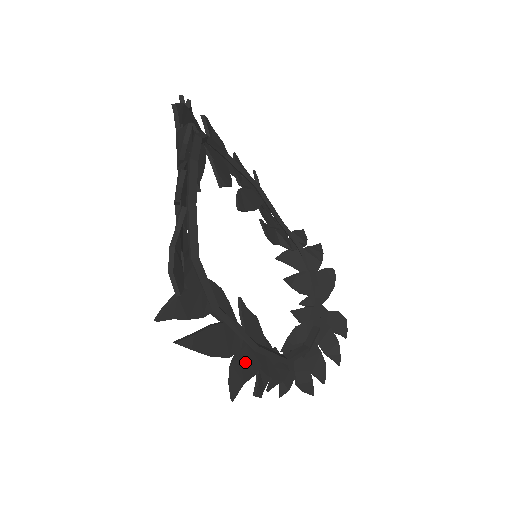
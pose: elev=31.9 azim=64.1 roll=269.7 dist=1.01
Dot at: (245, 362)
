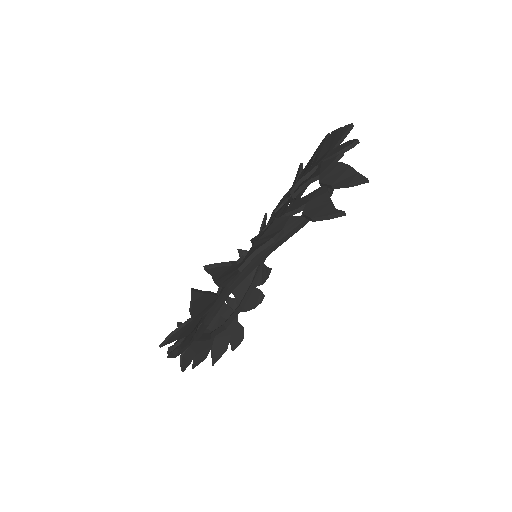
Dot at: (191, 326)
